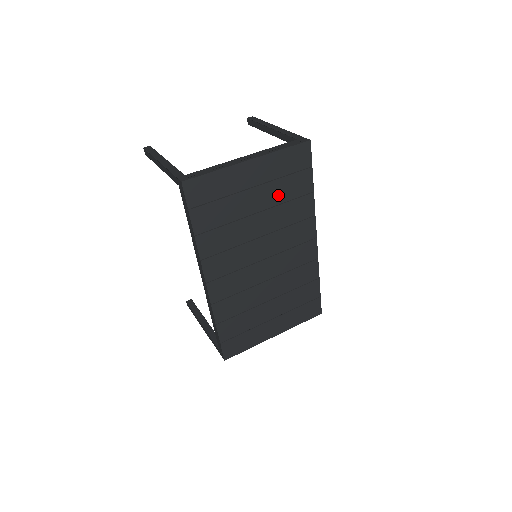
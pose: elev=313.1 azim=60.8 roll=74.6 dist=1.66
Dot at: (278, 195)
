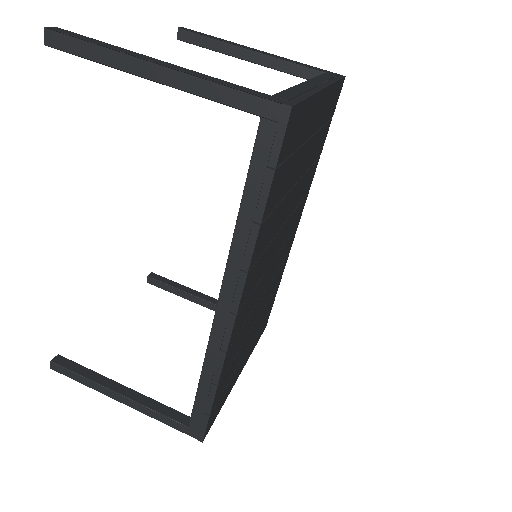
Dot at: (311, 155)
